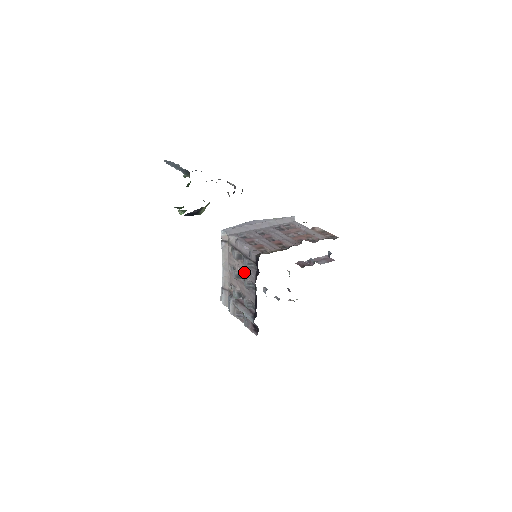
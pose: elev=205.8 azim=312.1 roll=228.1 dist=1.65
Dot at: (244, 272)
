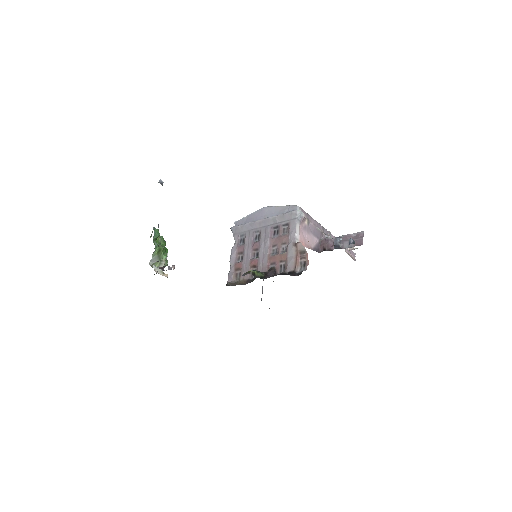
Dot at: occluded
